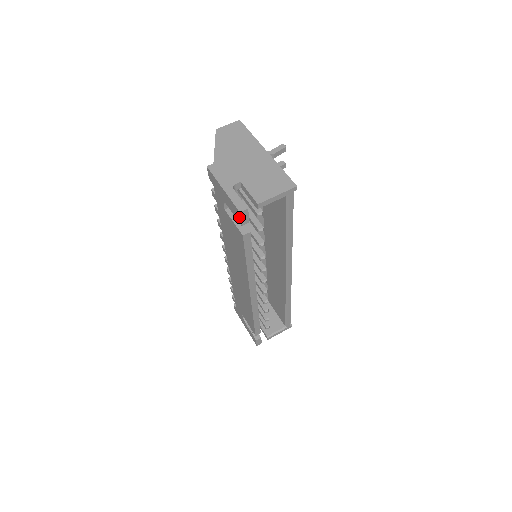
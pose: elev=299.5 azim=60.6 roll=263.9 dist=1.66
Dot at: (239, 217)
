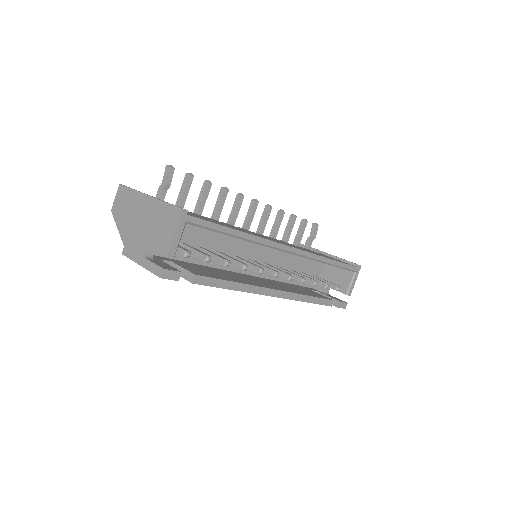
Dot at: occluded
